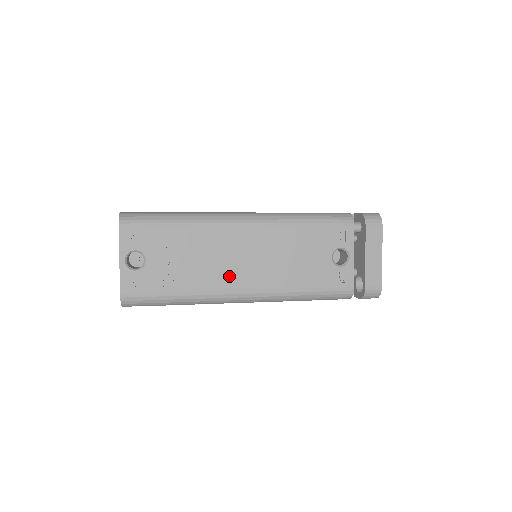
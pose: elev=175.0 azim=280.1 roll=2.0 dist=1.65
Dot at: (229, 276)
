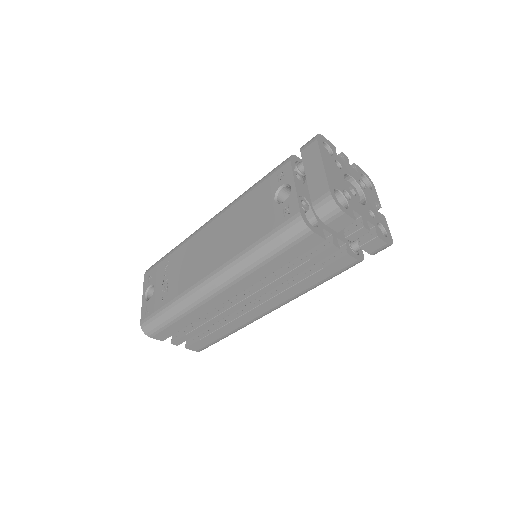
Dot at: (199, 269)
